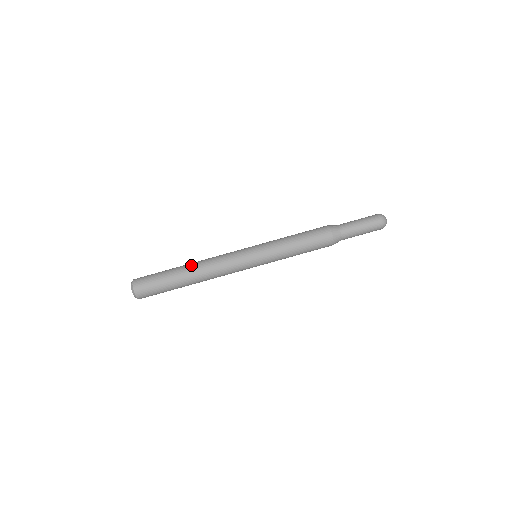
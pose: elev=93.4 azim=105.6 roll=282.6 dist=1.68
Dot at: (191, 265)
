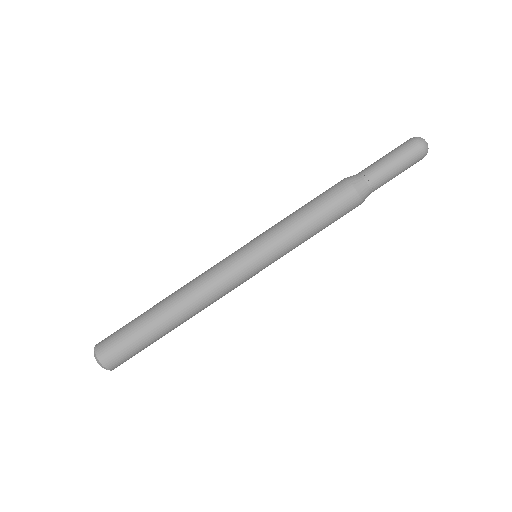
Dot at: (173, 310)
